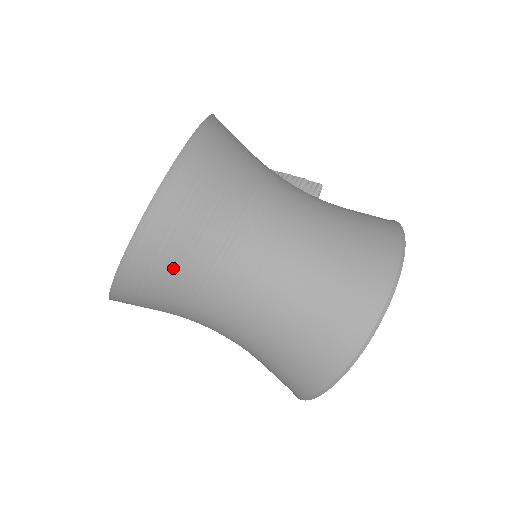
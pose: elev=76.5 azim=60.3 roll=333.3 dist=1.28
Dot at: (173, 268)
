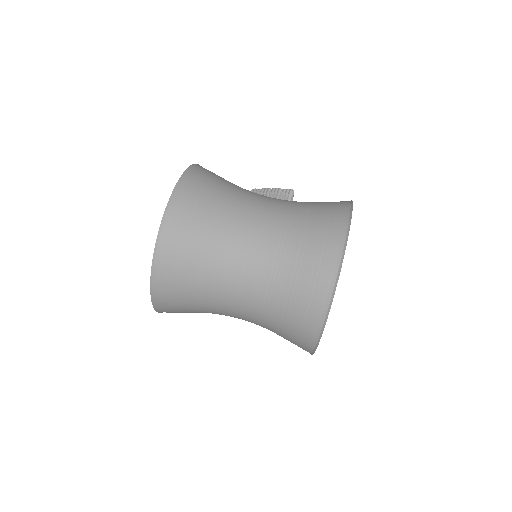
Dot at: (186, 277)
